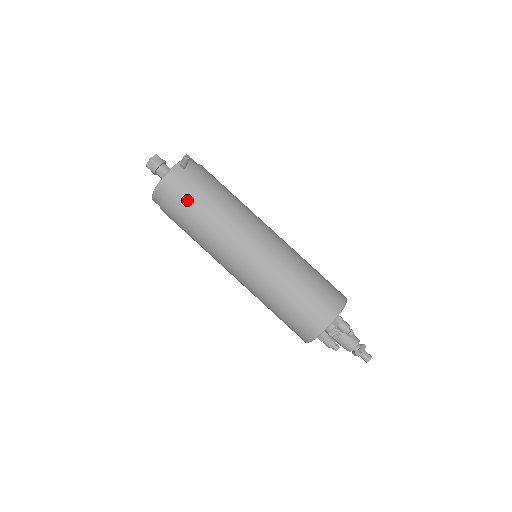
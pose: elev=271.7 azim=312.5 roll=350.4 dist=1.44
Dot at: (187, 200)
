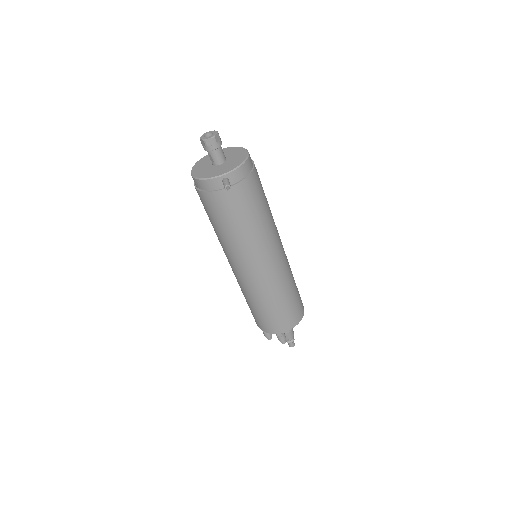
Dot at: (213, 209)
